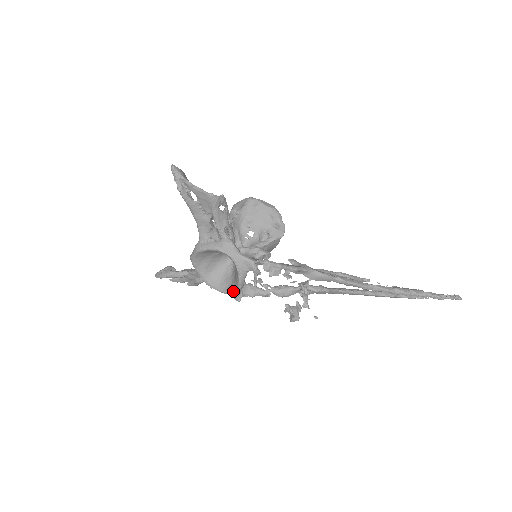
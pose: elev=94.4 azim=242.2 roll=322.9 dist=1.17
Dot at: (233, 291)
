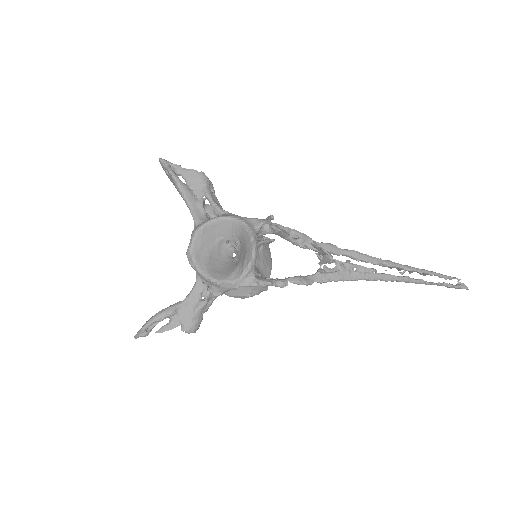
Dot at: (248, 262)
